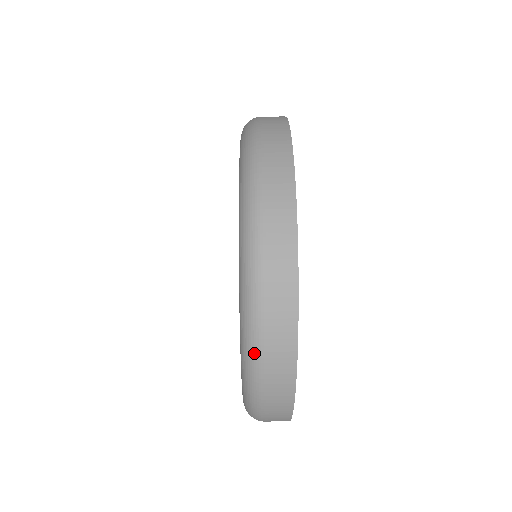
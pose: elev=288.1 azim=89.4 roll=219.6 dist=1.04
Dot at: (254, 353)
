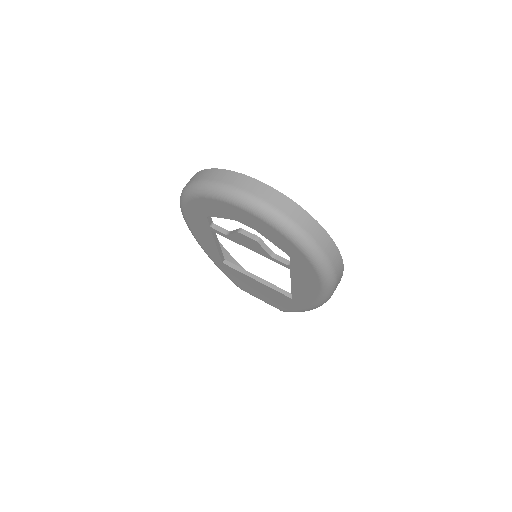
Dot at: (246, 197)
